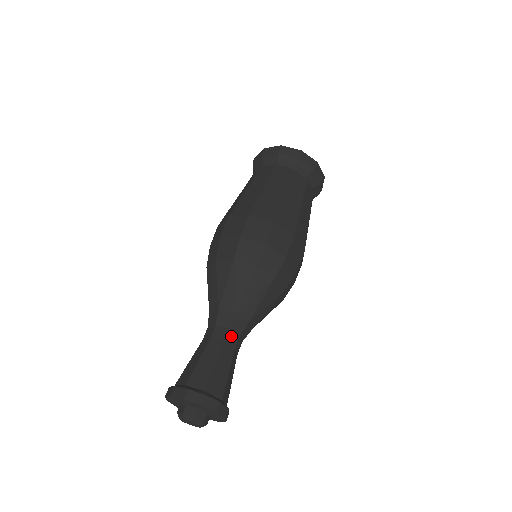
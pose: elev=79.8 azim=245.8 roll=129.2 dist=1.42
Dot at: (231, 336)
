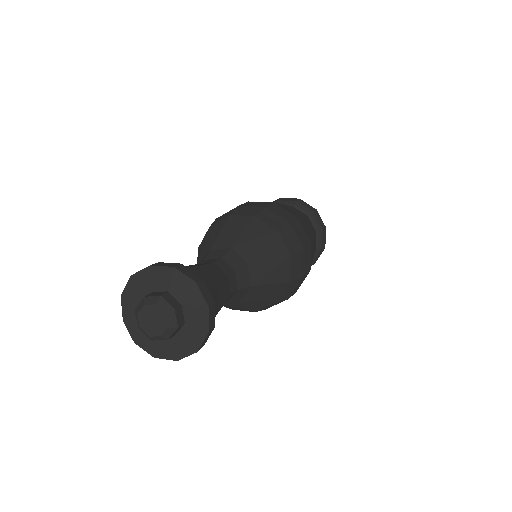
Dot at: (223, 265)
